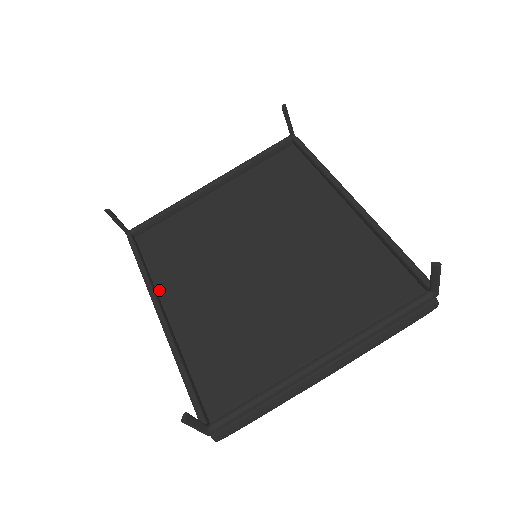
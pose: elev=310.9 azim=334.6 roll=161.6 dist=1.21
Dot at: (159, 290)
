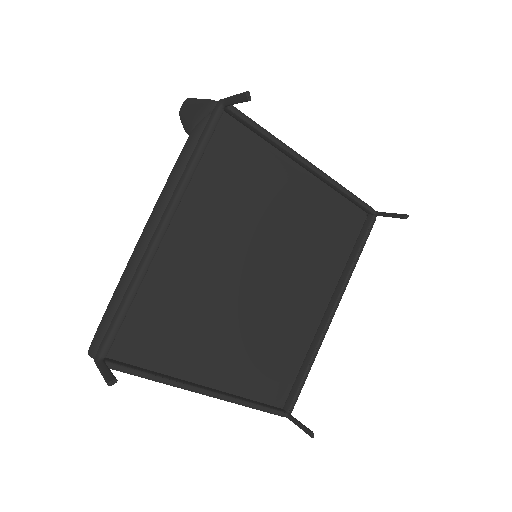
Dot at: occluded
